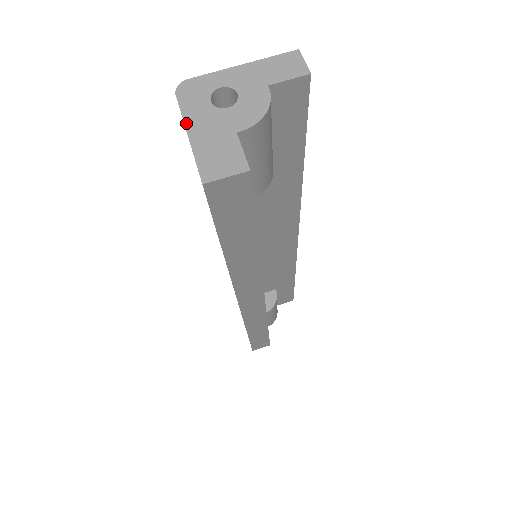
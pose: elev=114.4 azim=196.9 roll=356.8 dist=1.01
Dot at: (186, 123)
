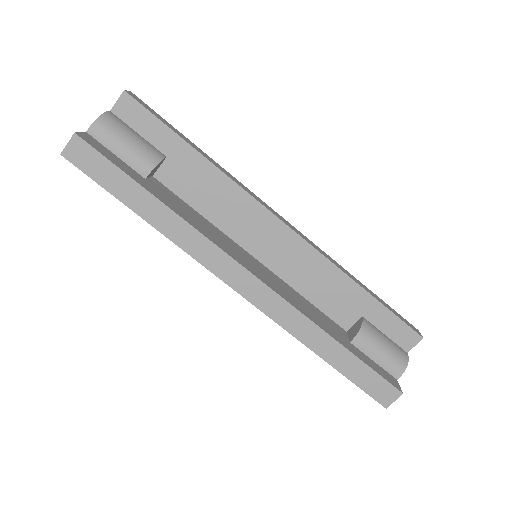
Dot at: occluded
